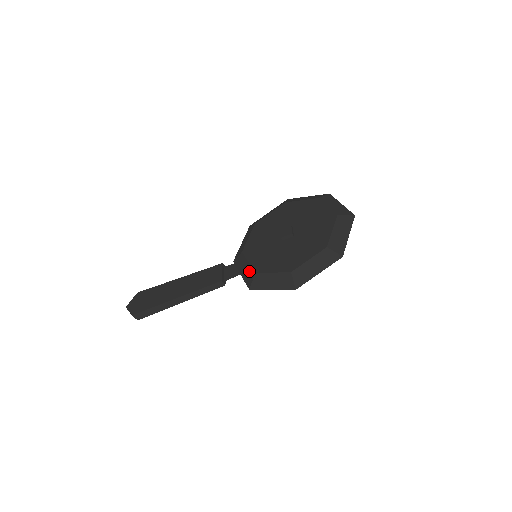
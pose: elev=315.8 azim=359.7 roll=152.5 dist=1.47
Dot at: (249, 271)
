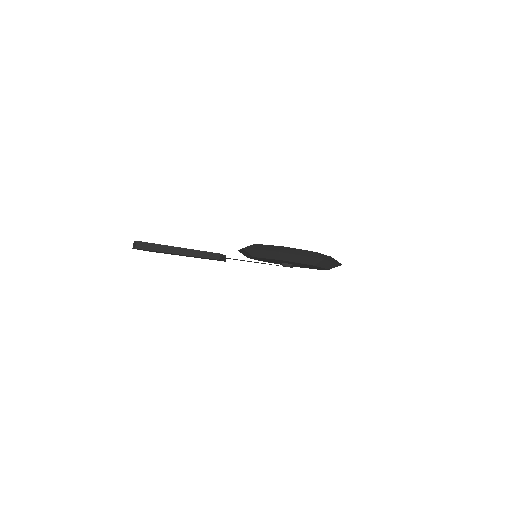
Dot at: occluded
